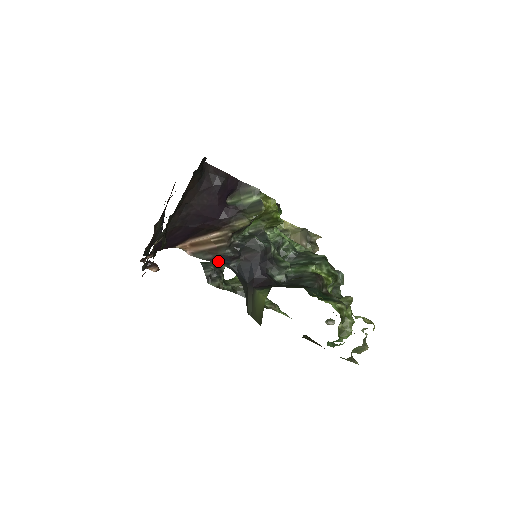
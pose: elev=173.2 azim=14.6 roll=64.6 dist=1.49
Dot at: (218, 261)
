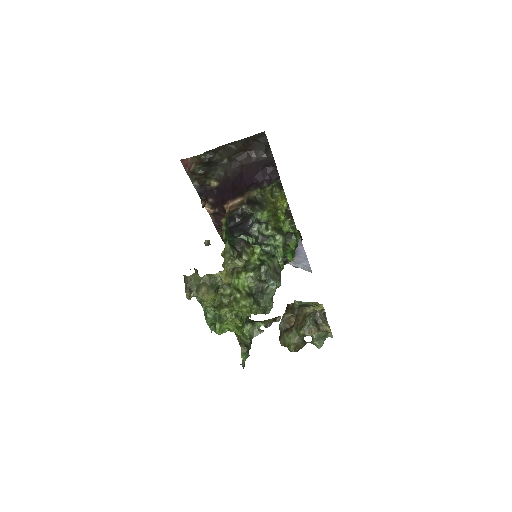
Dot at: occluded
